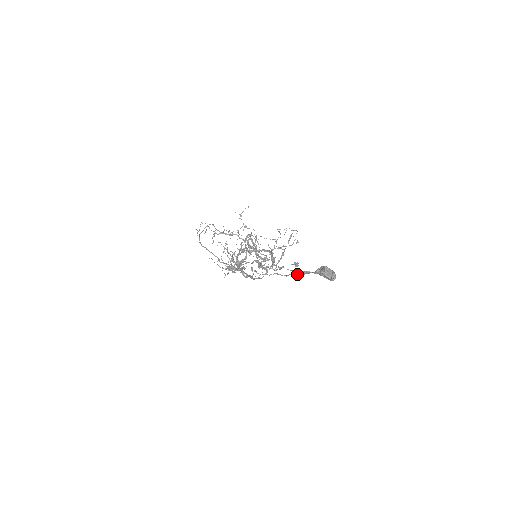
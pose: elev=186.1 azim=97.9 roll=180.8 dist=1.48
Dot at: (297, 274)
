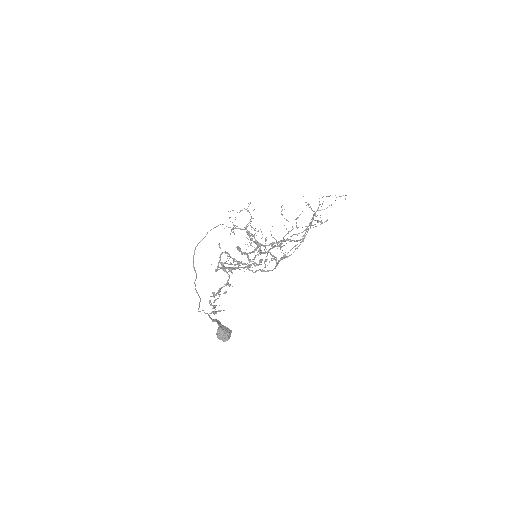
Dot at: (217, 320)
